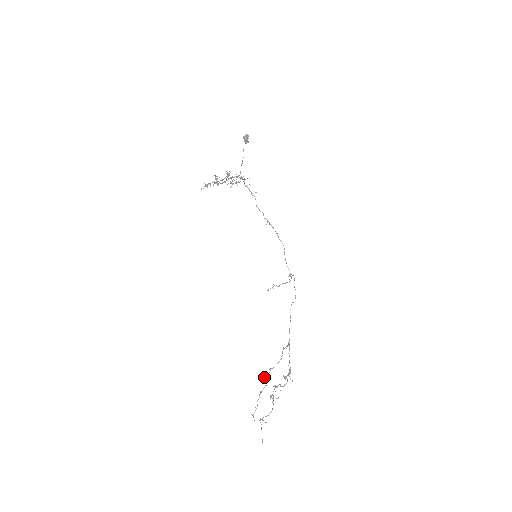
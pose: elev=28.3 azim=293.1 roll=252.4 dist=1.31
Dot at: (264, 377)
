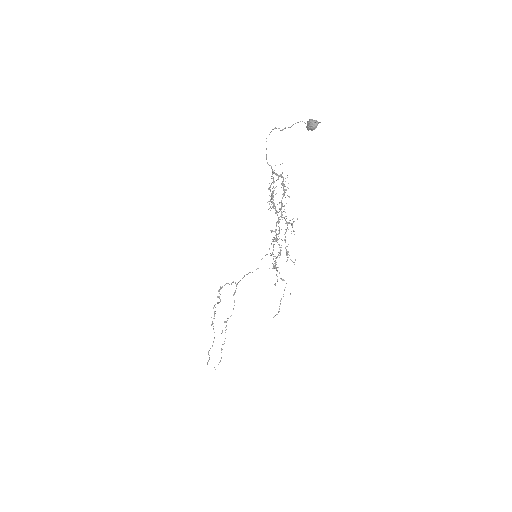
Dot at: occluded
